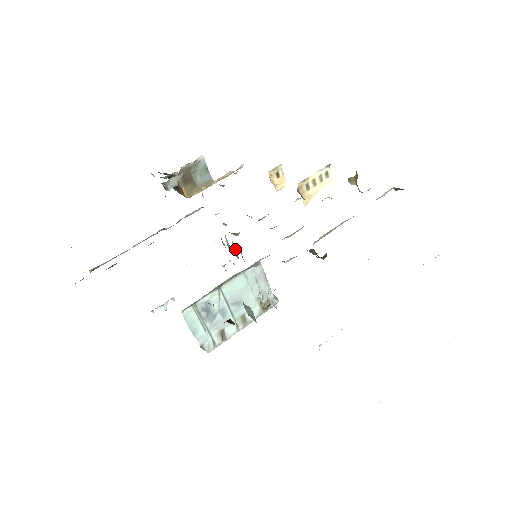
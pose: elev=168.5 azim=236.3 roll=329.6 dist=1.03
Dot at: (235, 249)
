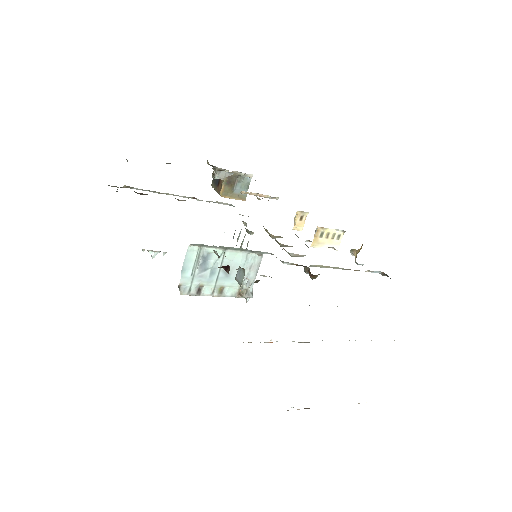
Dot at: occluded
